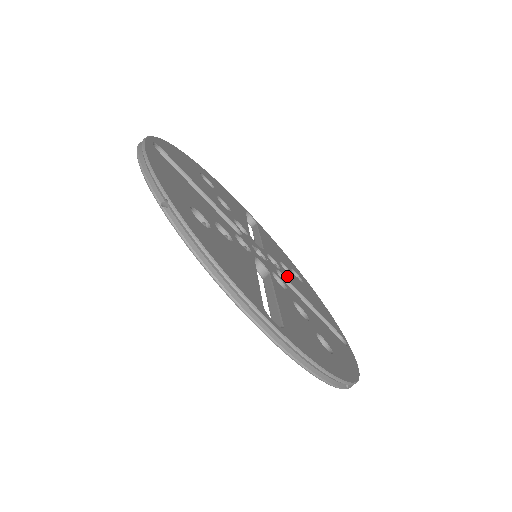
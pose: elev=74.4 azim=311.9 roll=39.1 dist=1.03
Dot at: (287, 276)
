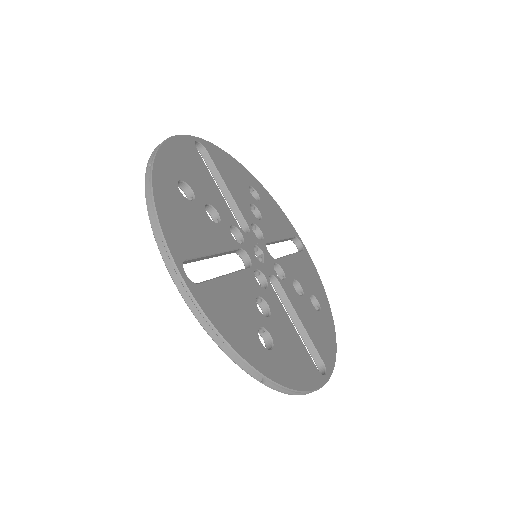
Dot at: (266, 232)
